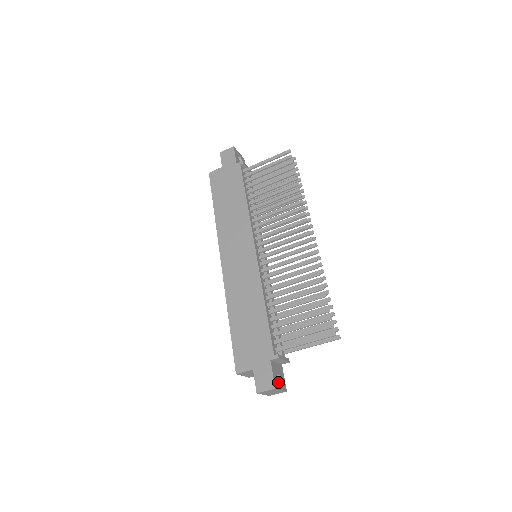
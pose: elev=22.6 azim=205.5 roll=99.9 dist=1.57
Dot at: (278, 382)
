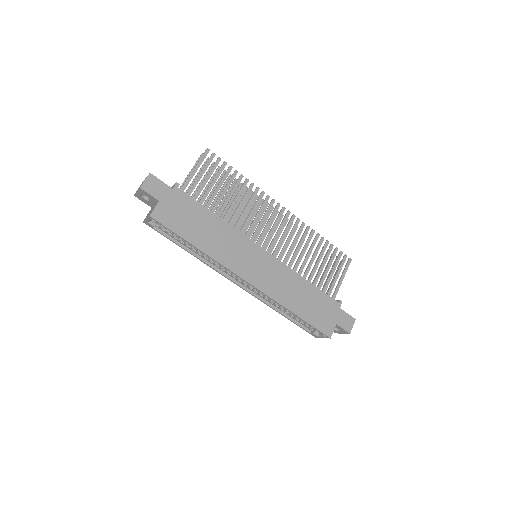
Dot at: occluded
